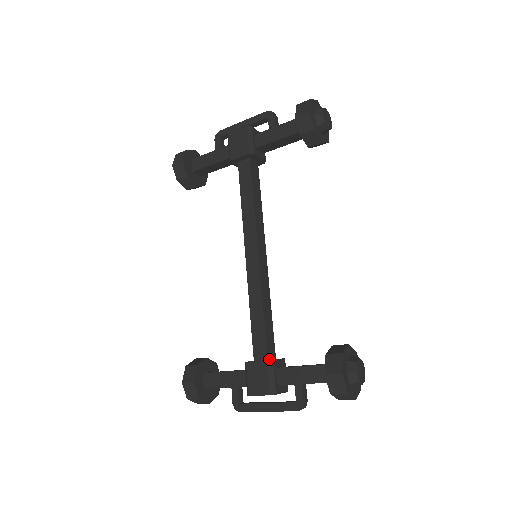
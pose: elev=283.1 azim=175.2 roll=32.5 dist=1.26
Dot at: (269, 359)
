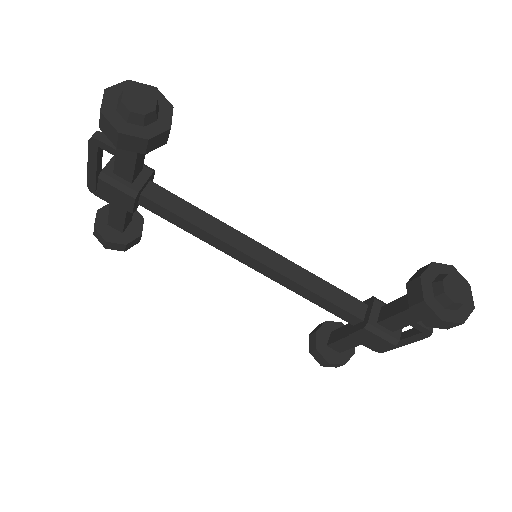
Dot at: (364, 318)
